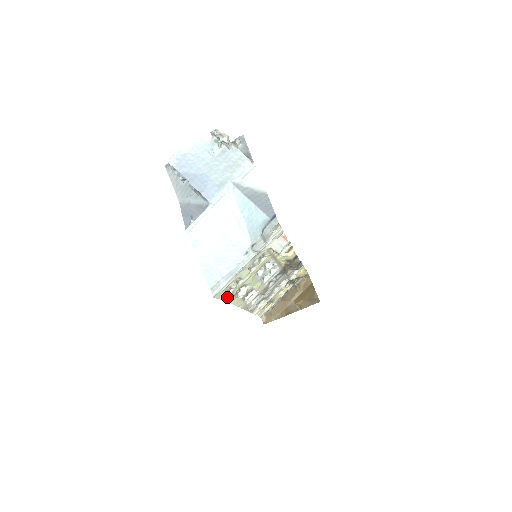
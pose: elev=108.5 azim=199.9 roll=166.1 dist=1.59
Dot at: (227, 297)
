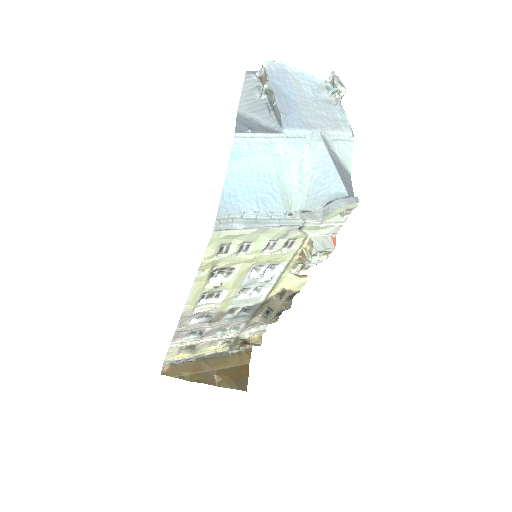
Dot at: (210, 260)
